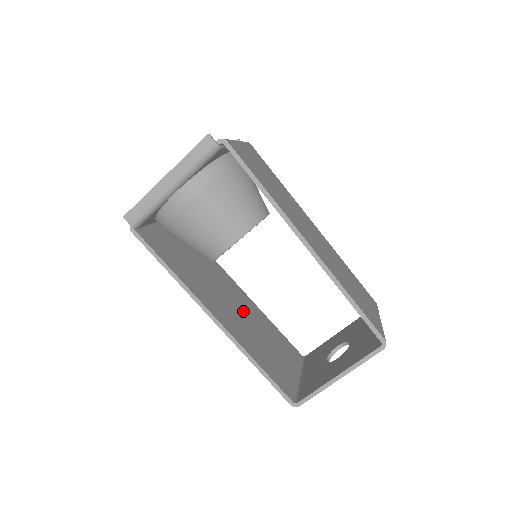
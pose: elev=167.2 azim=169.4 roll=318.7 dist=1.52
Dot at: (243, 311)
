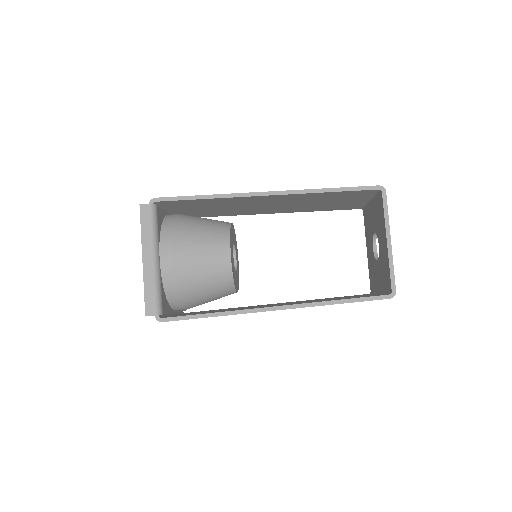
Dot at: occluded
